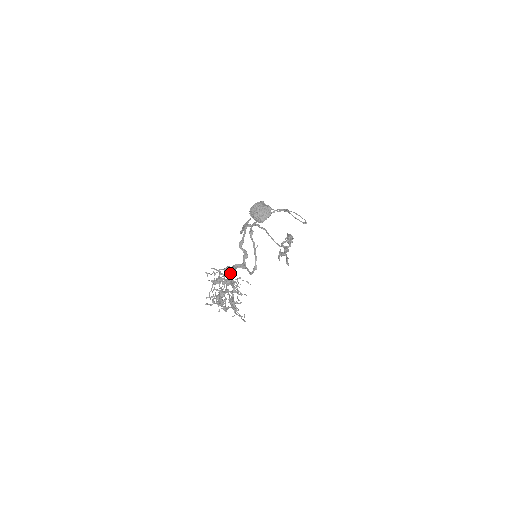
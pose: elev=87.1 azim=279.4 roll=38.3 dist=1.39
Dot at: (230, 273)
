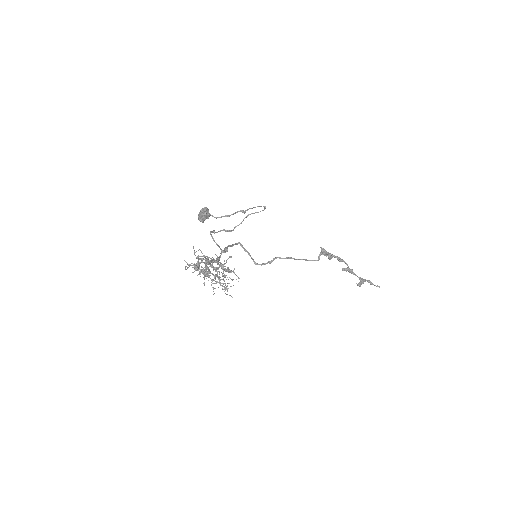
Dot at: occluded
